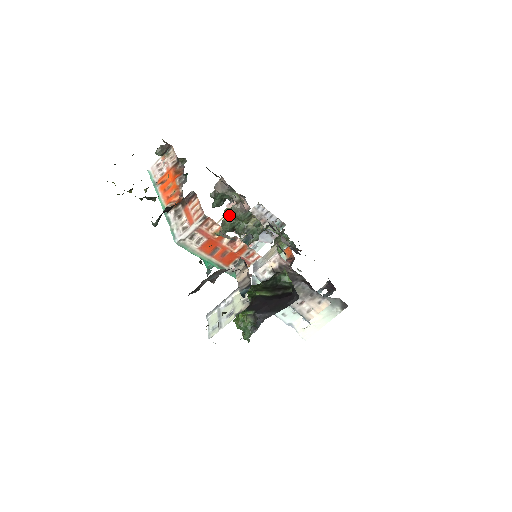
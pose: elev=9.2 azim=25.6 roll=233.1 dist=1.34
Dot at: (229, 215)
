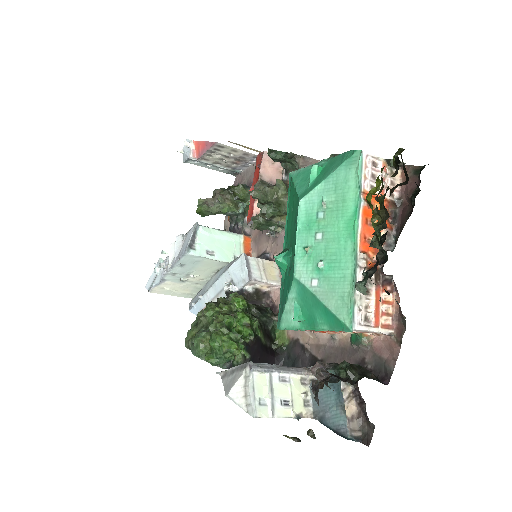
Dot at: (278, 191)
